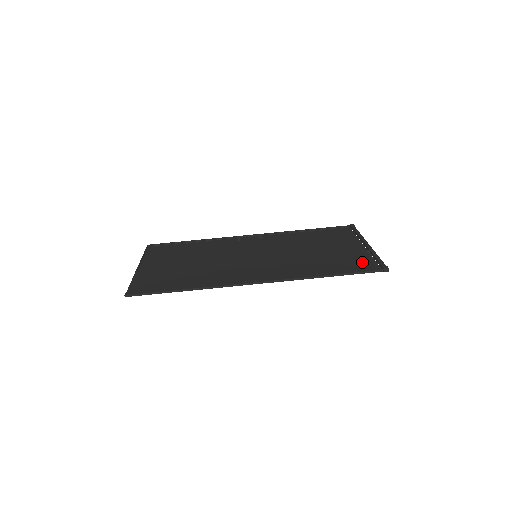
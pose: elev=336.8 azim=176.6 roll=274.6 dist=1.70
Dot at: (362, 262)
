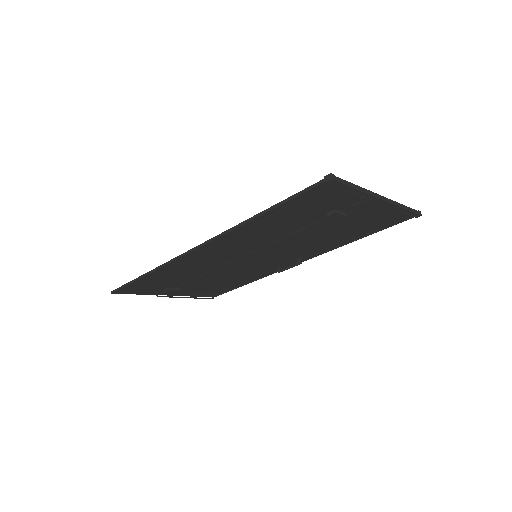
Dot at: (326, 196)
